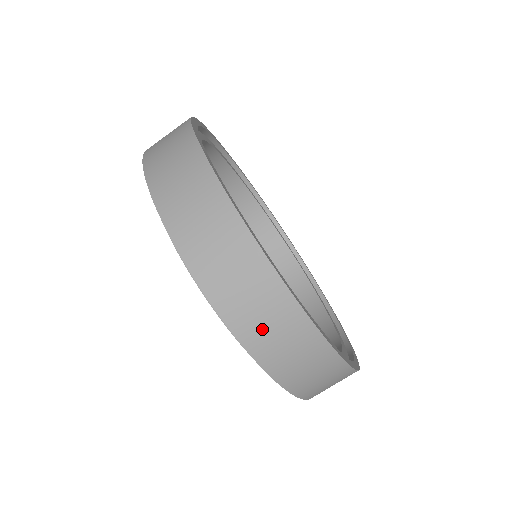
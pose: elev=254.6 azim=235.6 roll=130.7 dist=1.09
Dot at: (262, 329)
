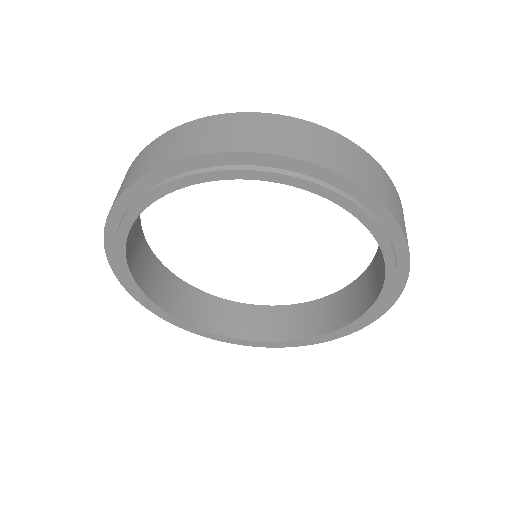
Dot at: (239, 136)
